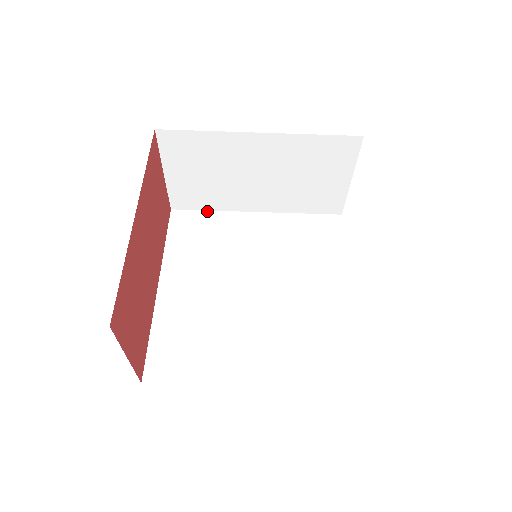
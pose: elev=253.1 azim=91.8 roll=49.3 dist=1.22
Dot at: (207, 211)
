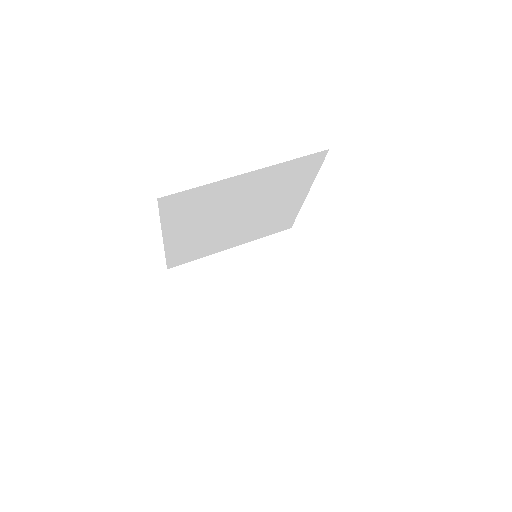
Dot at: occluded
